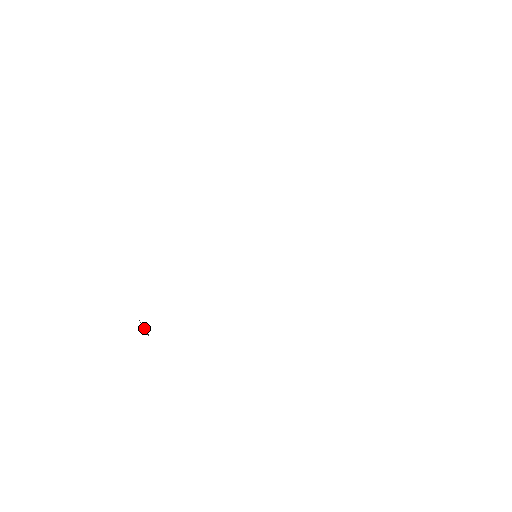
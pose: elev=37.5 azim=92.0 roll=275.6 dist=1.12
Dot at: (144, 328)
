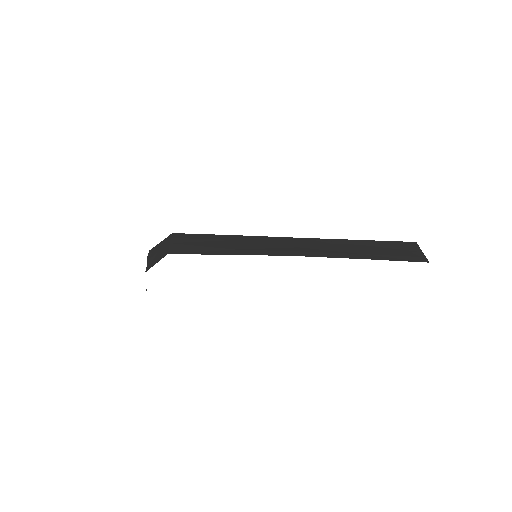
Dot at: occluded
